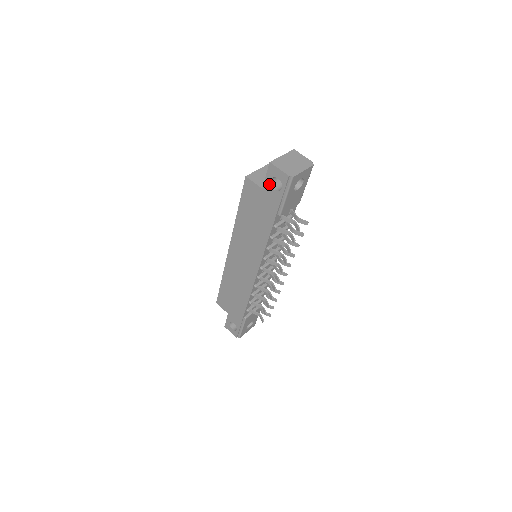
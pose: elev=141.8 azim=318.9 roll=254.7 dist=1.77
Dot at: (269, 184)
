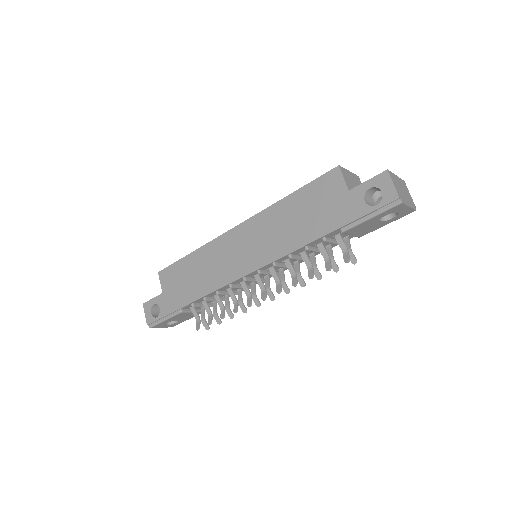
Dot at: (363, 191)
